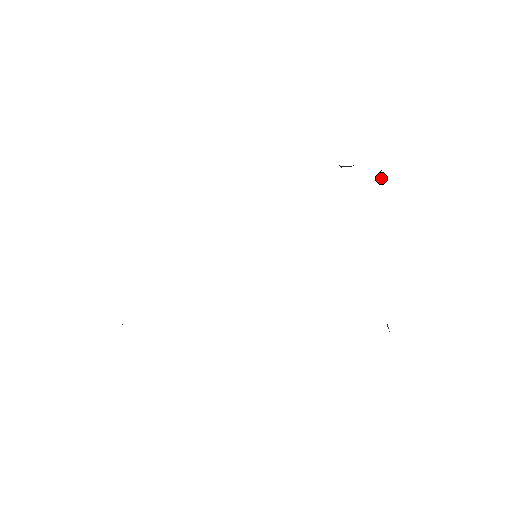
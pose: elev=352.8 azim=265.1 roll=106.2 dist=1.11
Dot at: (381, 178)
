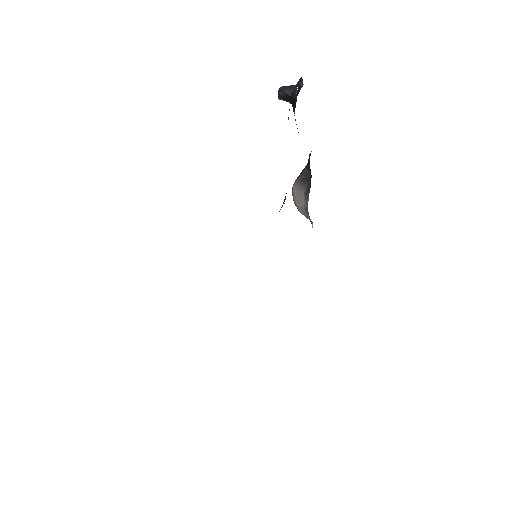
Dot at: (289, 101)
